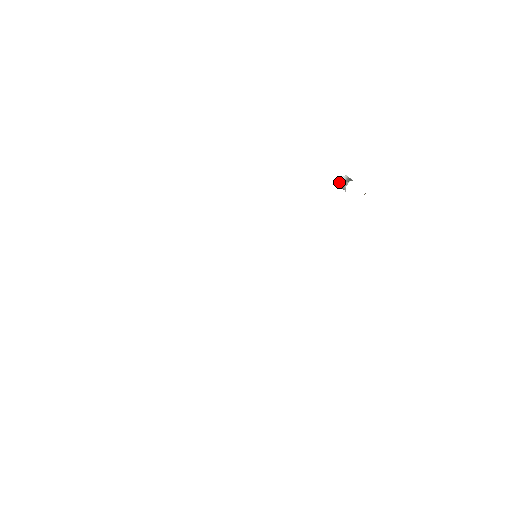
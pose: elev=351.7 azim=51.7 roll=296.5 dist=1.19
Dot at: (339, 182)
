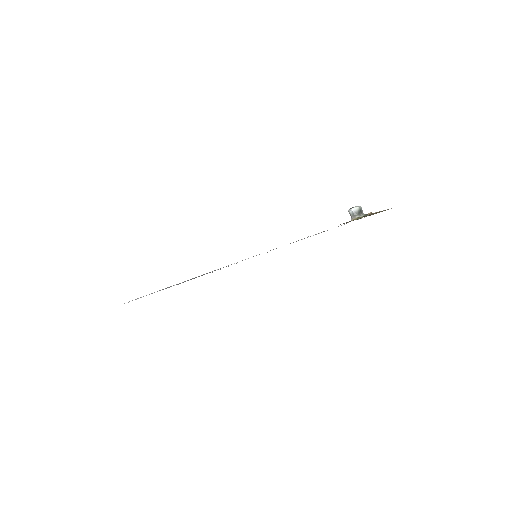
Dot at: (349, 210)
